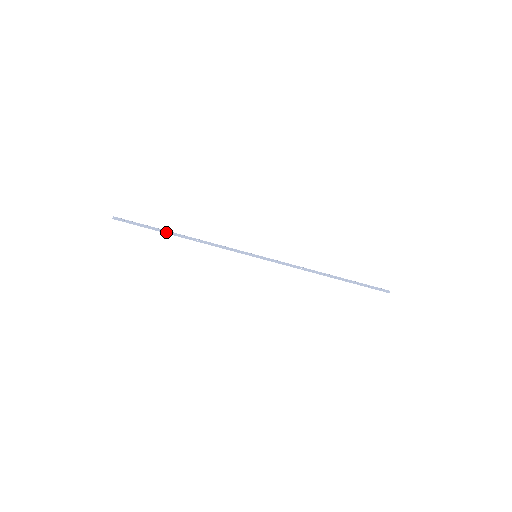
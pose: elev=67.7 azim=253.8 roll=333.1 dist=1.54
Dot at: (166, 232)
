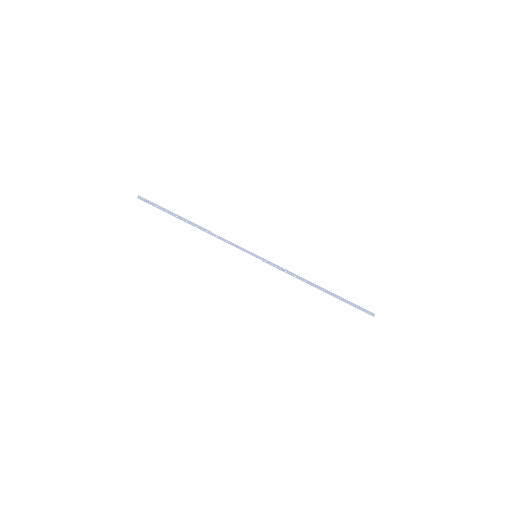
Dot at: (180, 218)
